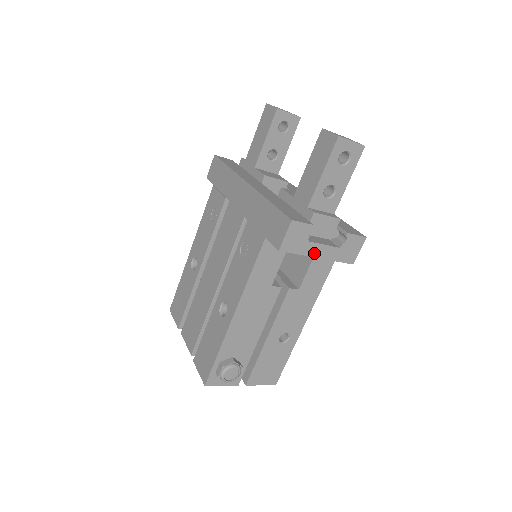
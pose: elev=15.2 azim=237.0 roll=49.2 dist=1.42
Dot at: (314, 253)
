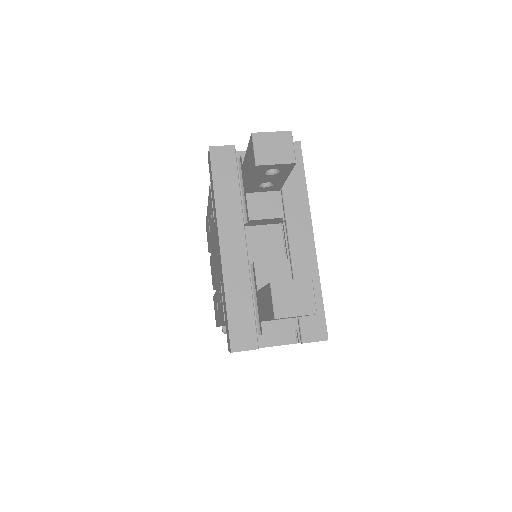
Dot at: occluded
